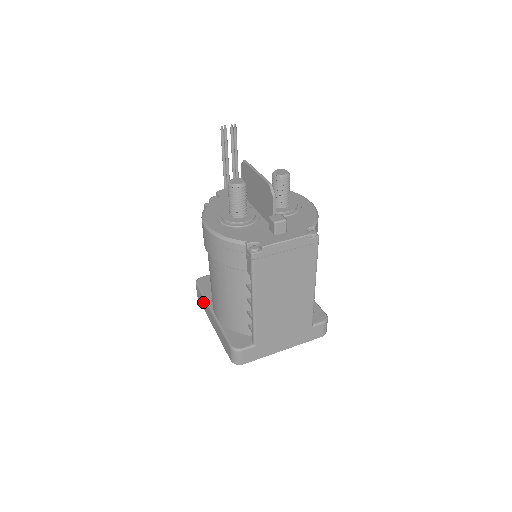
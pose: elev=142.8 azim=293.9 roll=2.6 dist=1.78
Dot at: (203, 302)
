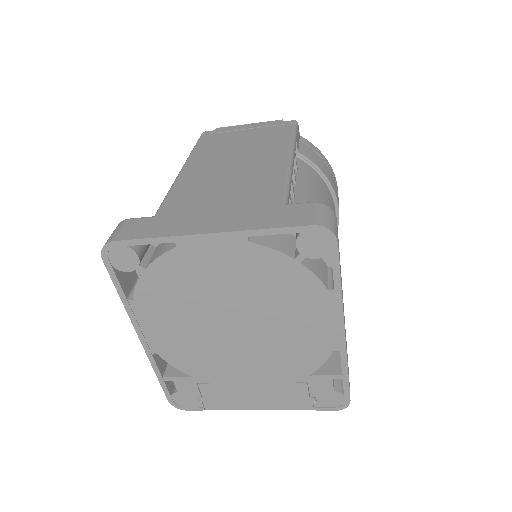
Dot at: occluded
